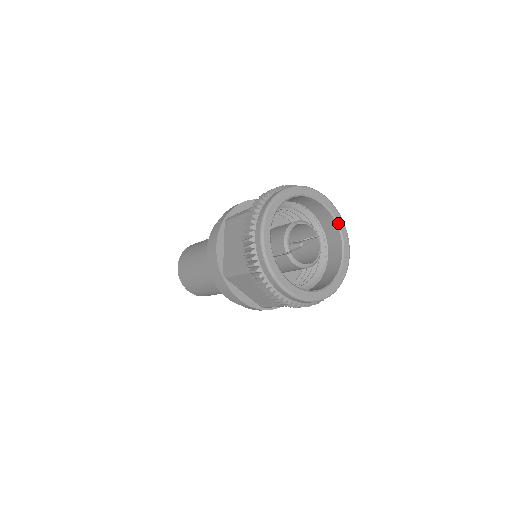
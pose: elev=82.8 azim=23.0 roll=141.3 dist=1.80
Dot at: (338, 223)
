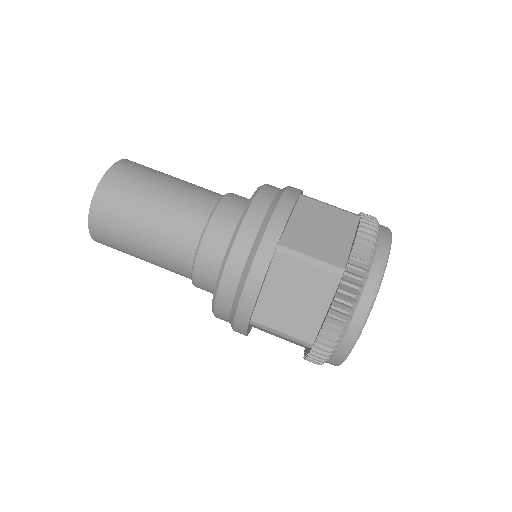
Dot at: occluded
